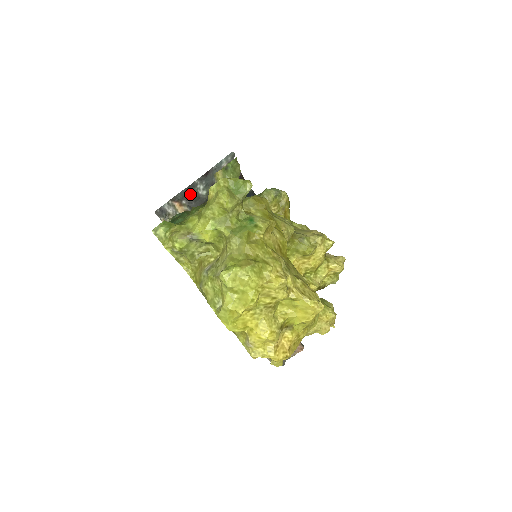
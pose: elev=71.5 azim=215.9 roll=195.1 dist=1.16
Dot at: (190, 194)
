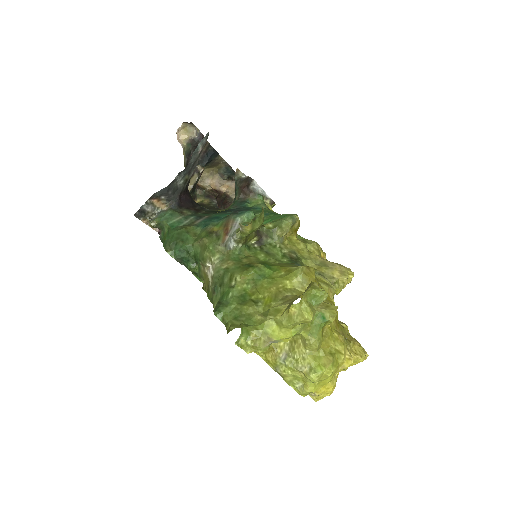
Dot at: (170, 190)
